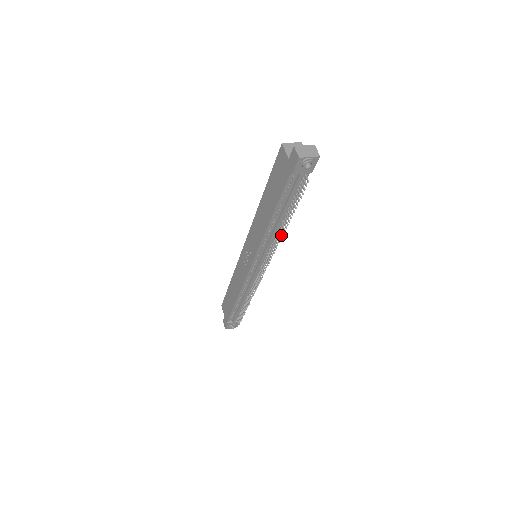
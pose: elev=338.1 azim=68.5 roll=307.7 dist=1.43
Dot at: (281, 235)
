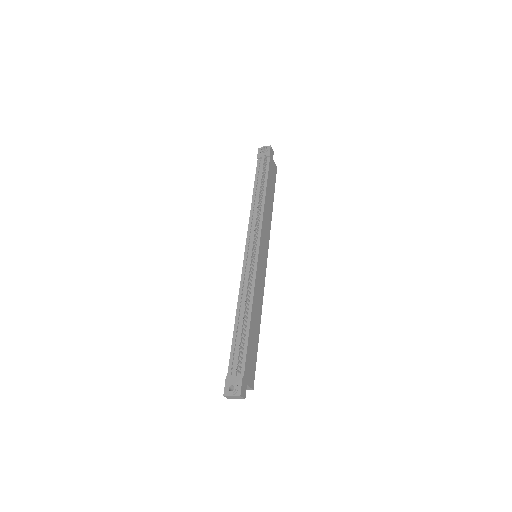
Dot at: (259, 202)
